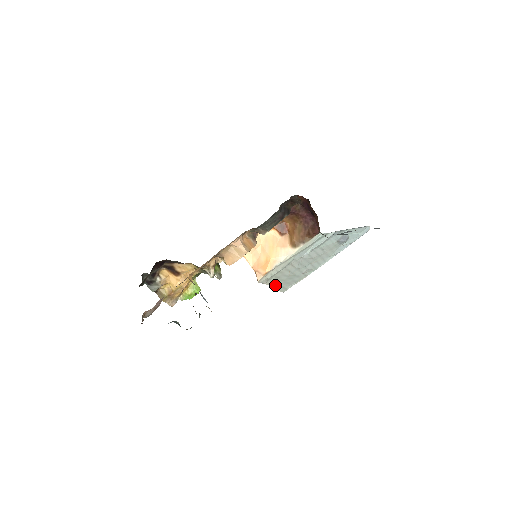
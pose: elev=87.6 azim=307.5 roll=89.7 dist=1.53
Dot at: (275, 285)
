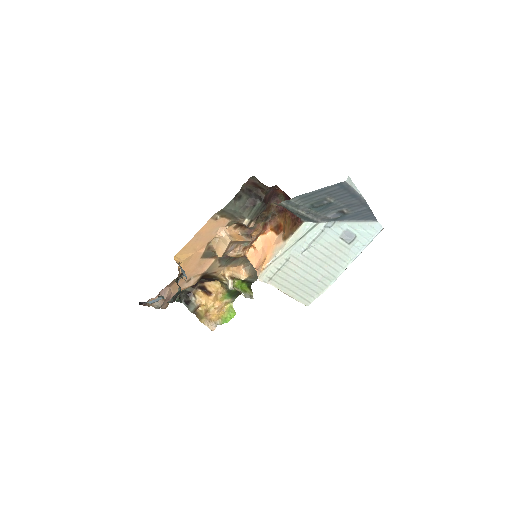
Dot at: (288, 291)
